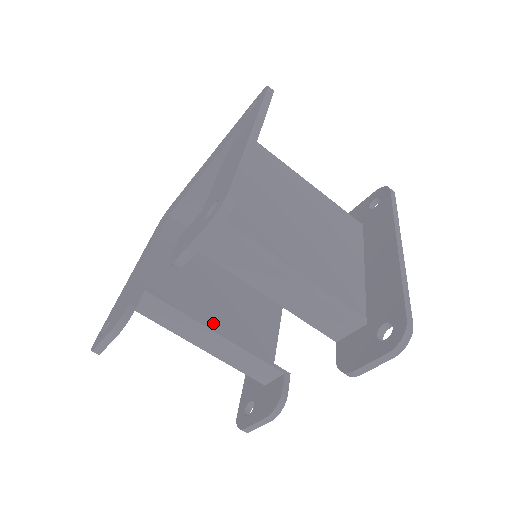
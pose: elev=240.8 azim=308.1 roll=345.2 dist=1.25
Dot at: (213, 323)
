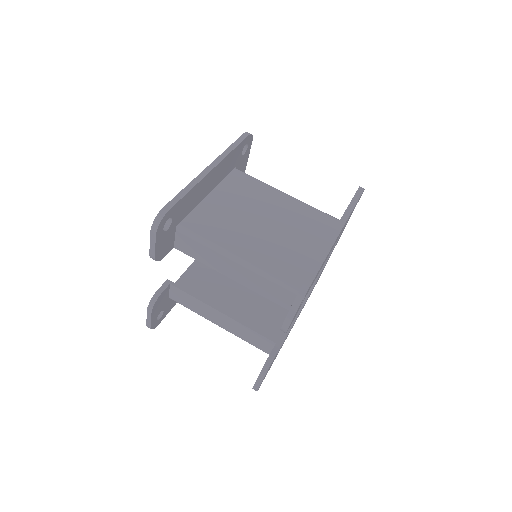
Dot at: (234, 309)
